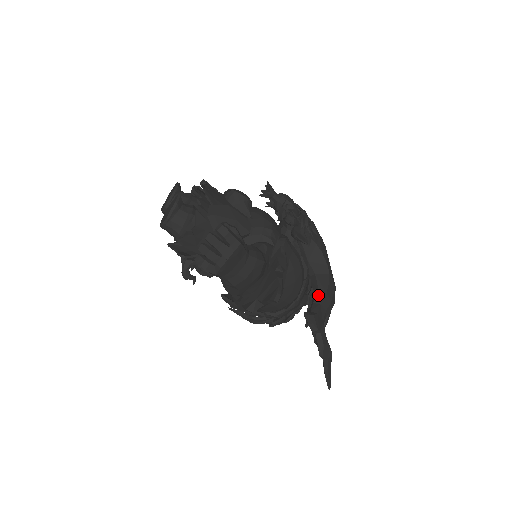
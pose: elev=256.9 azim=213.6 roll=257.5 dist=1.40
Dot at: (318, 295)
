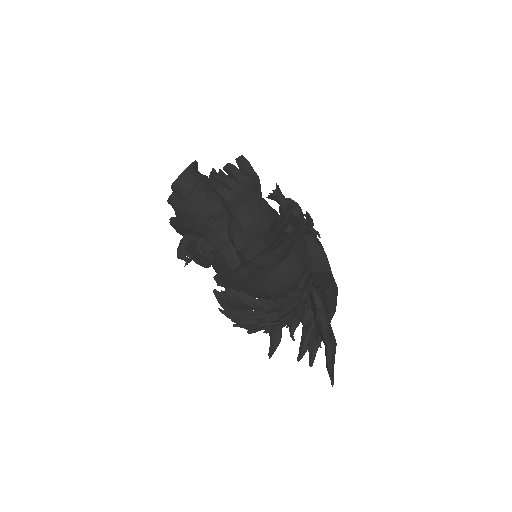
Dot at: (322, 285)
